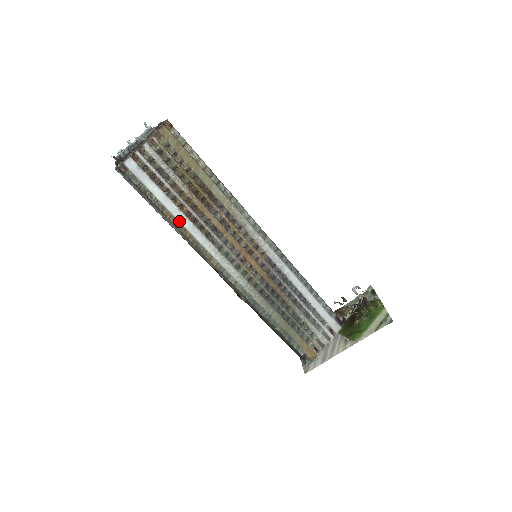
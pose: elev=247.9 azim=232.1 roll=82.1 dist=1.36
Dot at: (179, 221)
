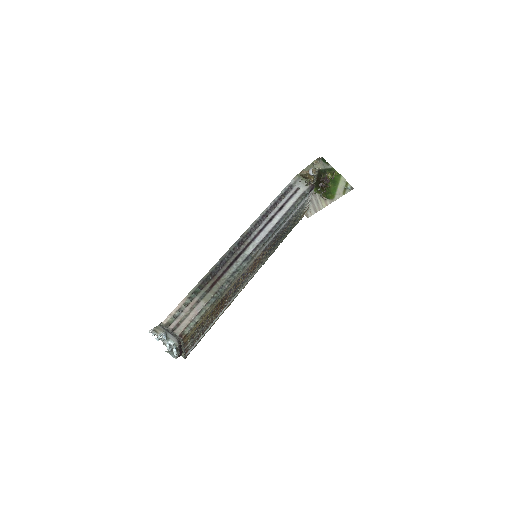
Dot at: (220, 315)
